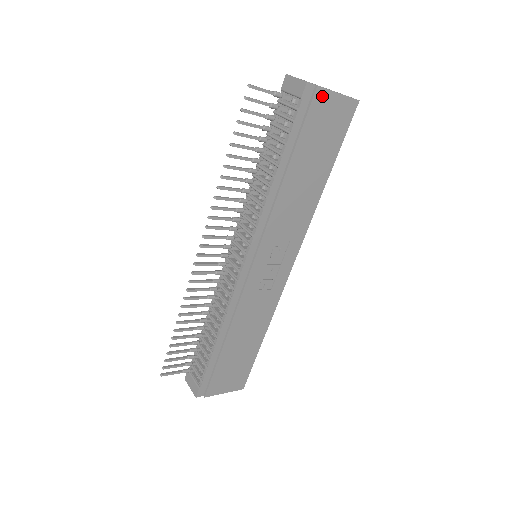
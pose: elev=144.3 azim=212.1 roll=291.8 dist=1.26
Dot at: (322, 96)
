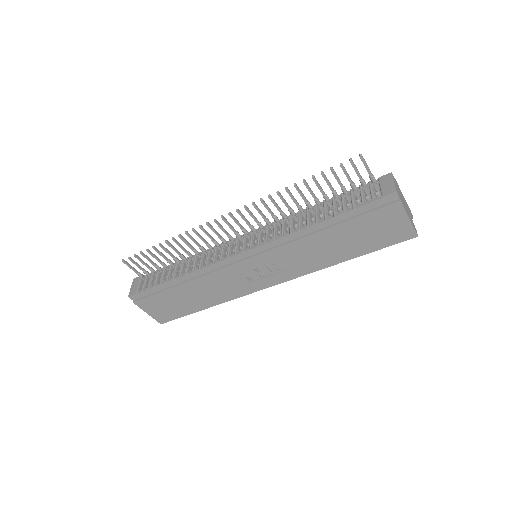
Dot at: (397, 209)
